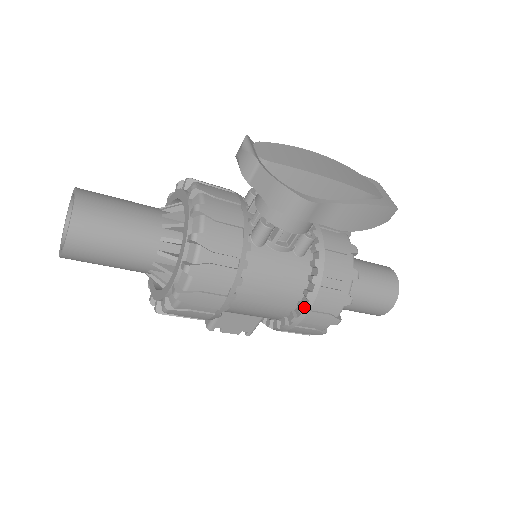
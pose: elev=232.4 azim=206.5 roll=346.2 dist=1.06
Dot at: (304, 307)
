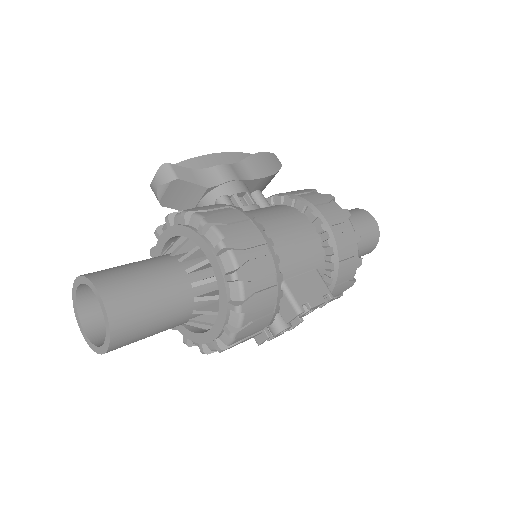
Dot at: (313, 212)
